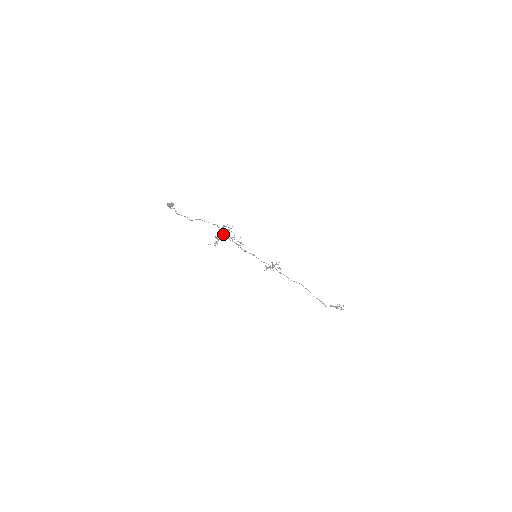
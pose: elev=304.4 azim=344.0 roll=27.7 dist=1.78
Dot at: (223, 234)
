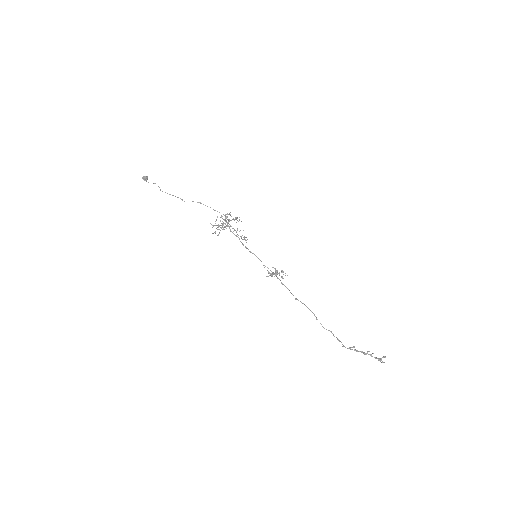
Dot at: occluded
